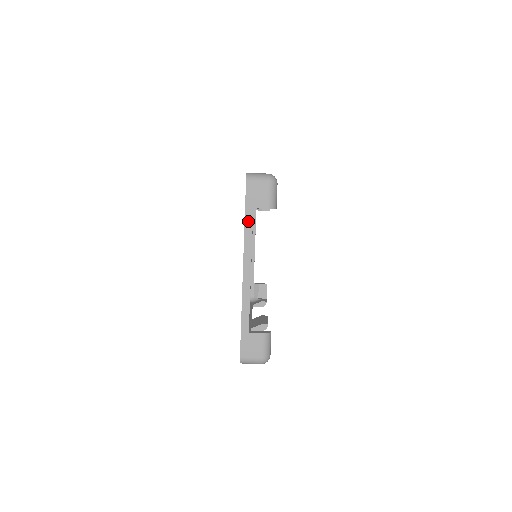
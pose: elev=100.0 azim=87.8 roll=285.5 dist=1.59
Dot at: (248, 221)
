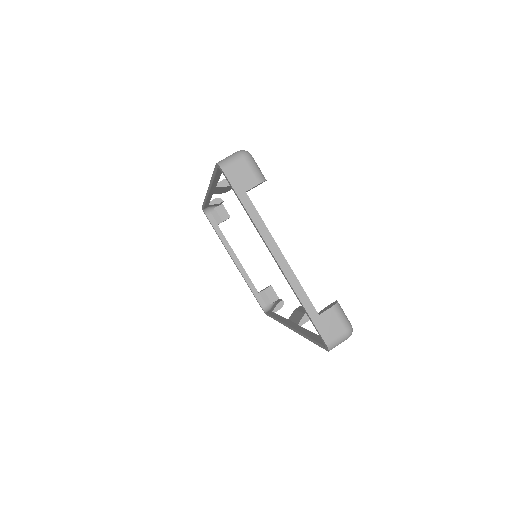
Dot at: (249, 207)
